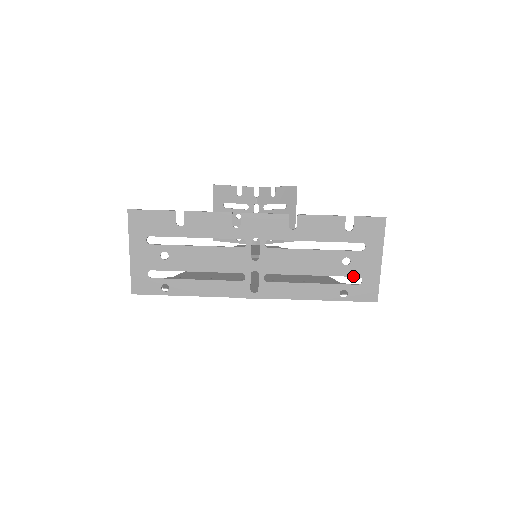
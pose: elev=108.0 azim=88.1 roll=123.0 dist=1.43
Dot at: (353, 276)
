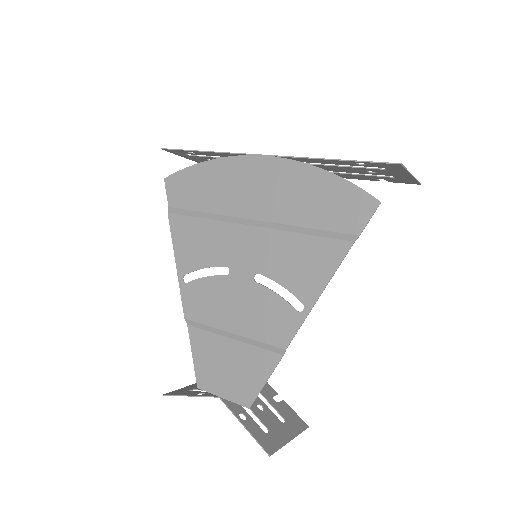
Dot at: (376, 168)
